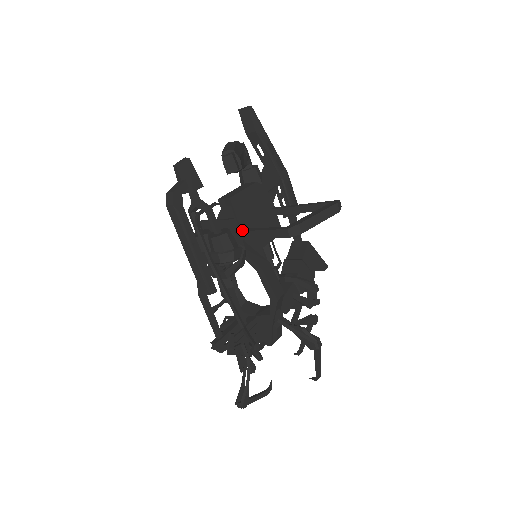
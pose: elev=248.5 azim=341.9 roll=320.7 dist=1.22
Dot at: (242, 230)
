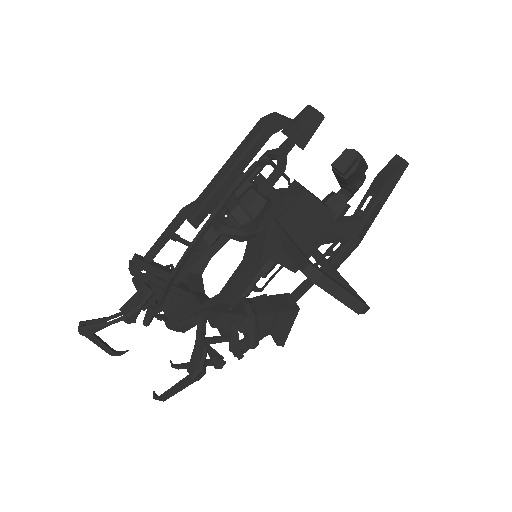
Dot at: (277, 221)
